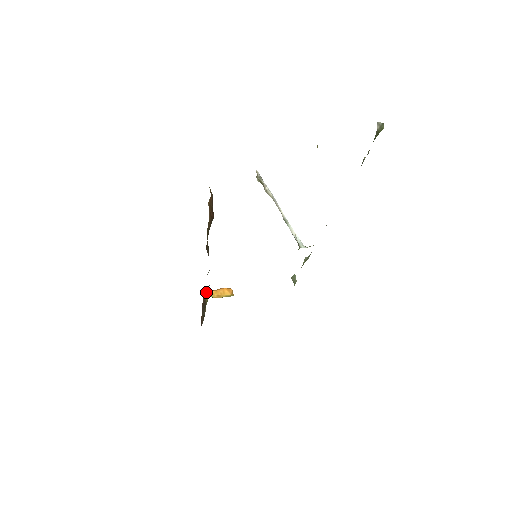
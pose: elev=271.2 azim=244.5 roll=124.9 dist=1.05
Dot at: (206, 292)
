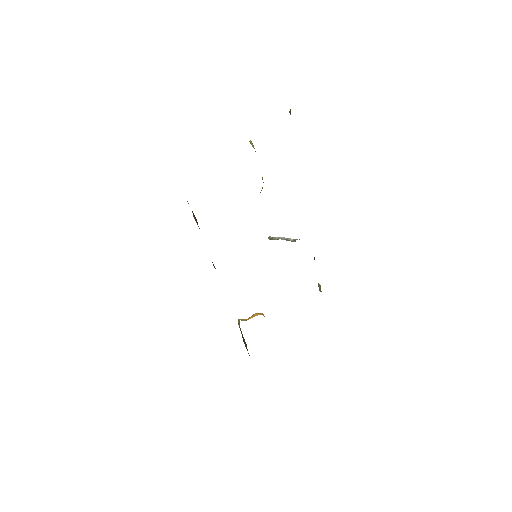
Dot at: (238, 320)
